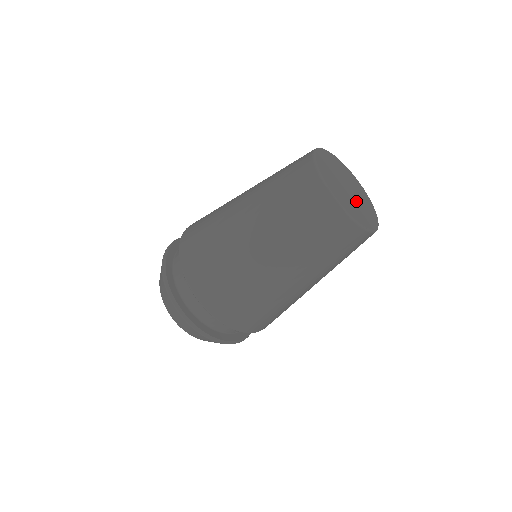
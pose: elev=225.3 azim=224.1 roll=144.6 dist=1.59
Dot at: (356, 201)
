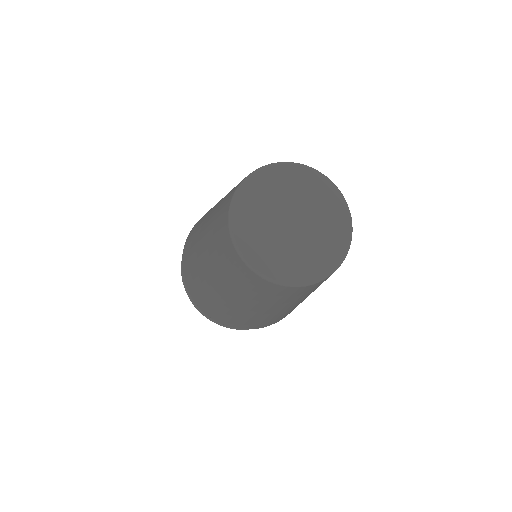
Dot at: (309, 231)
